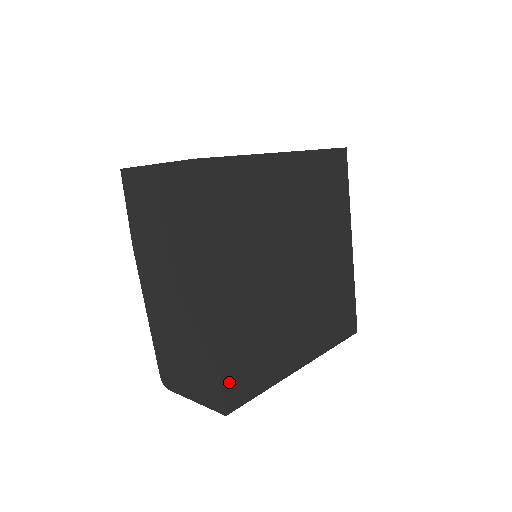
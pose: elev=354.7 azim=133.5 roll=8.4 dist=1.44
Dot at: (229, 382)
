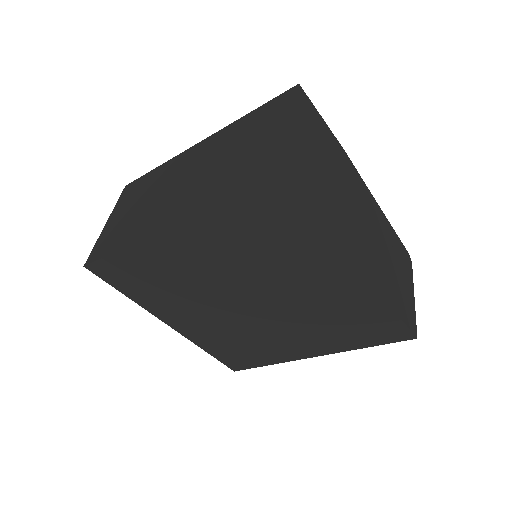
Dot at: (224, 359)
